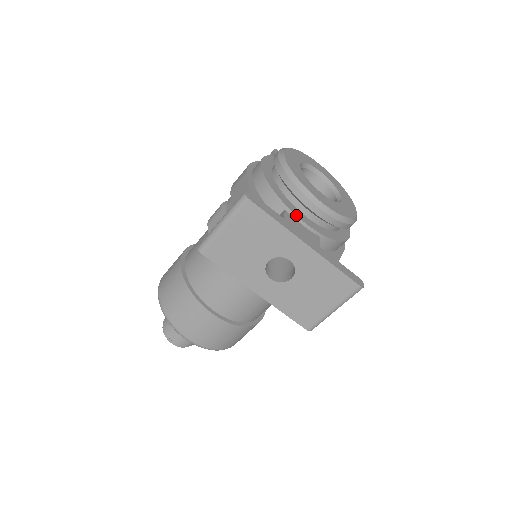
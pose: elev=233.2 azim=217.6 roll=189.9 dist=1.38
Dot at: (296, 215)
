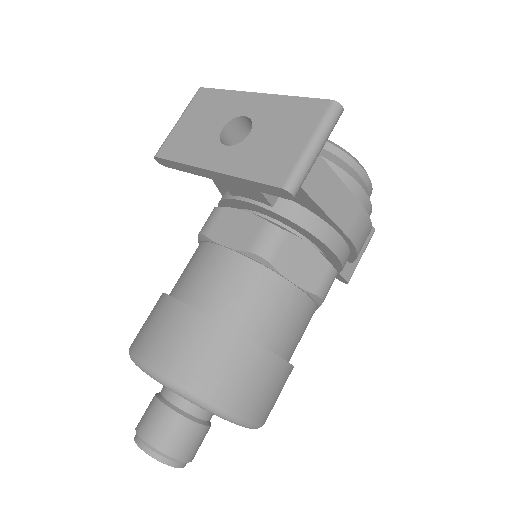
Dot at: occluded
